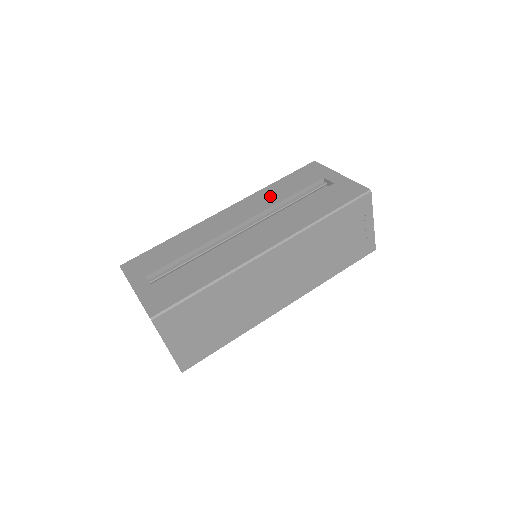
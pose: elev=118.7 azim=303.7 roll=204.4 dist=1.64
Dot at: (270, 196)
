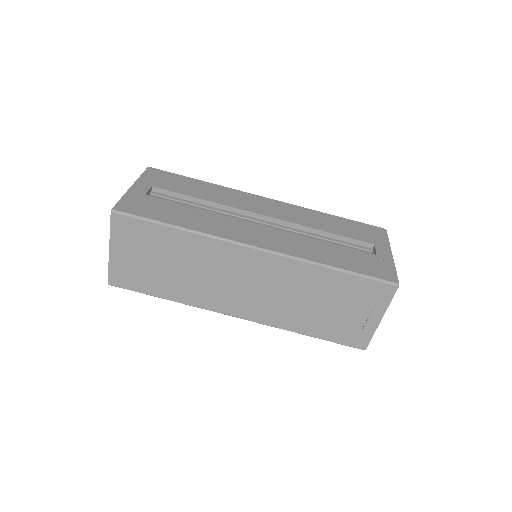
Dot at: (314, 219)
